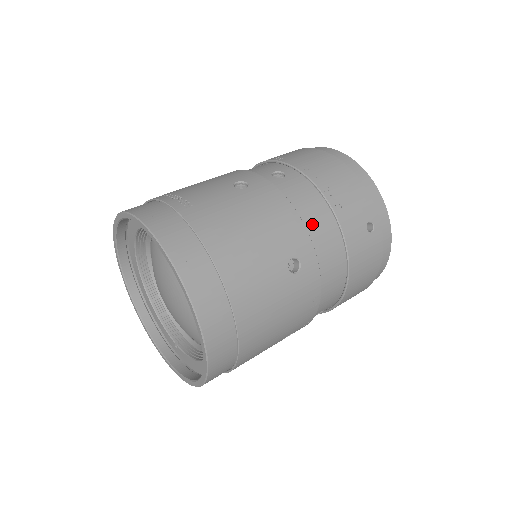
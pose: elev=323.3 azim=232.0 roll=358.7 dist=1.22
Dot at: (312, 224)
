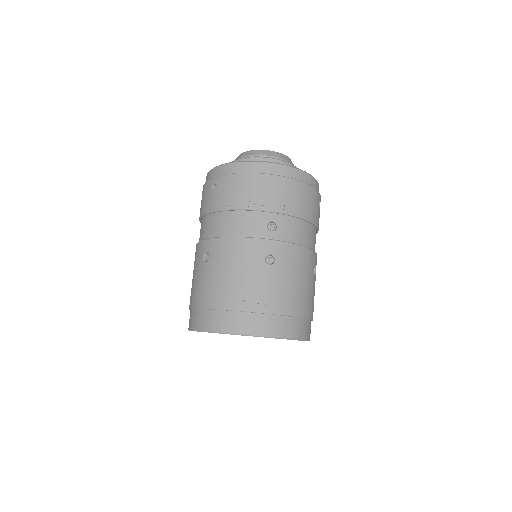
Dot at: (308, 241)
